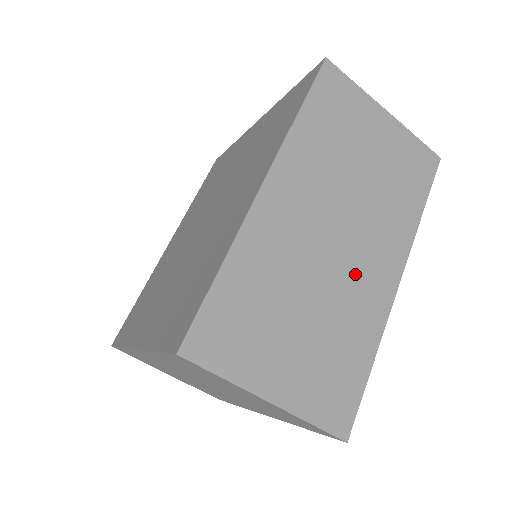
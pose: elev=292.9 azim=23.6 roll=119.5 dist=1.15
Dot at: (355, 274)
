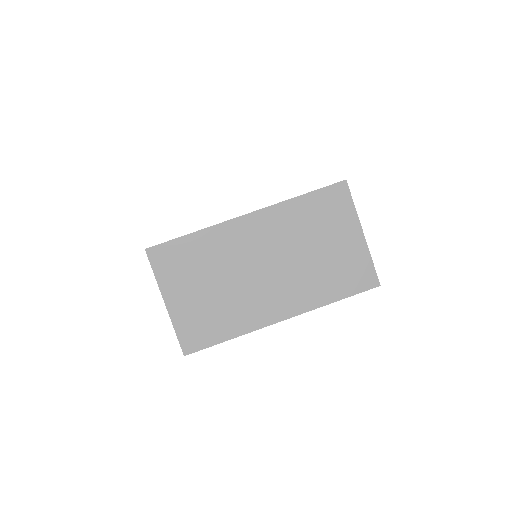
Dot at: (259, 293)
